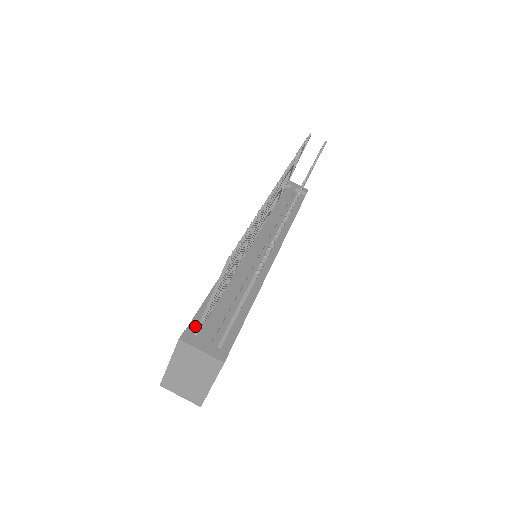
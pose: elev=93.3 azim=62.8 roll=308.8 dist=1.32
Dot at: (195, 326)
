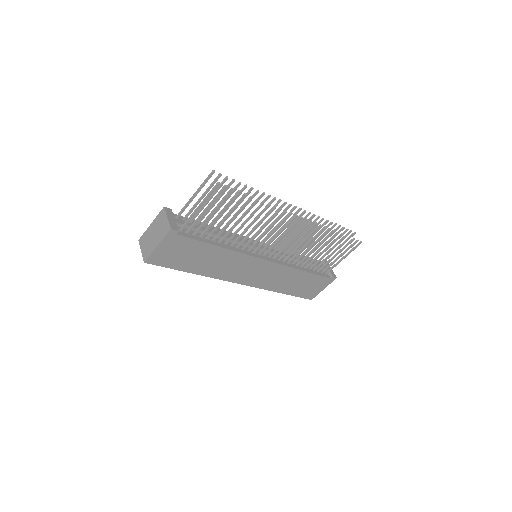
Dot at: (179, 217)
